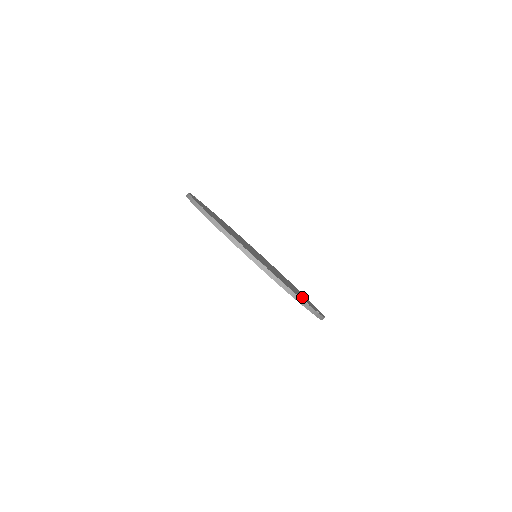
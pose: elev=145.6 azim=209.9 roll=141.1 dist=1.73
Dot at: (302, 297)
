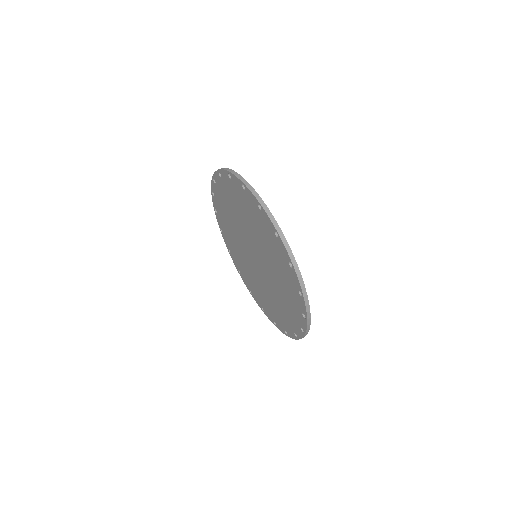
Dot at: occluded
